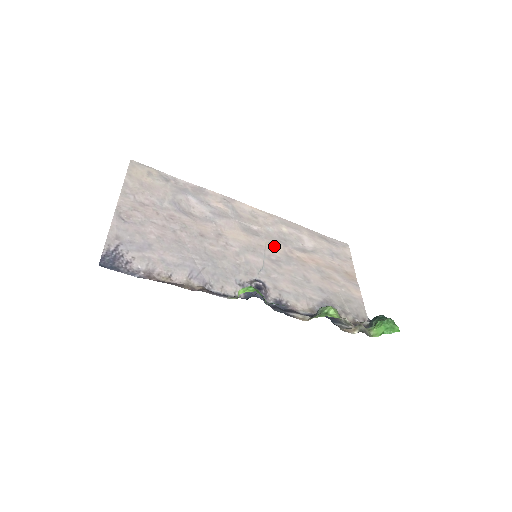
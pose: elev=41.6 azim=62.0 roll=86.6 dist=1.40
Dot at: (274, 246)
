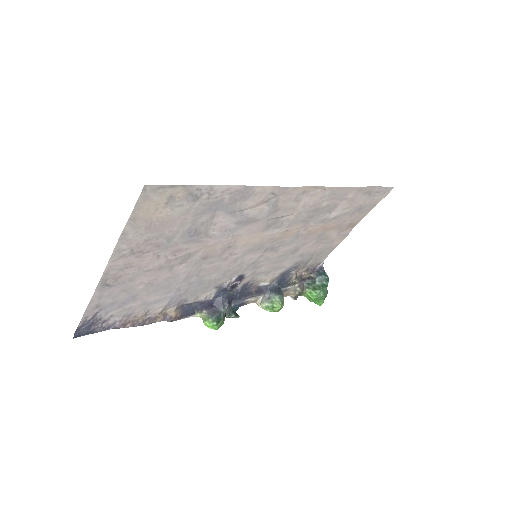
Dot at: (290, 232)
